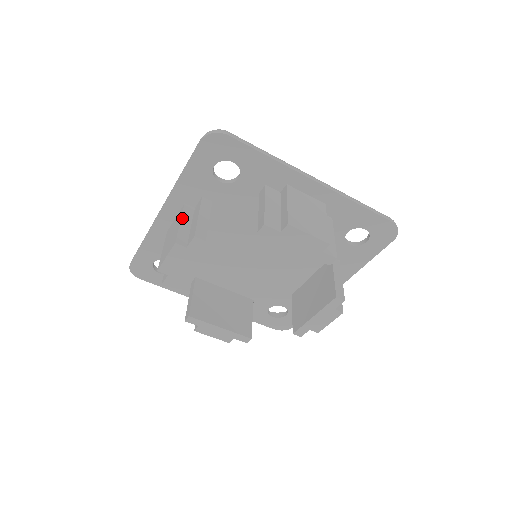
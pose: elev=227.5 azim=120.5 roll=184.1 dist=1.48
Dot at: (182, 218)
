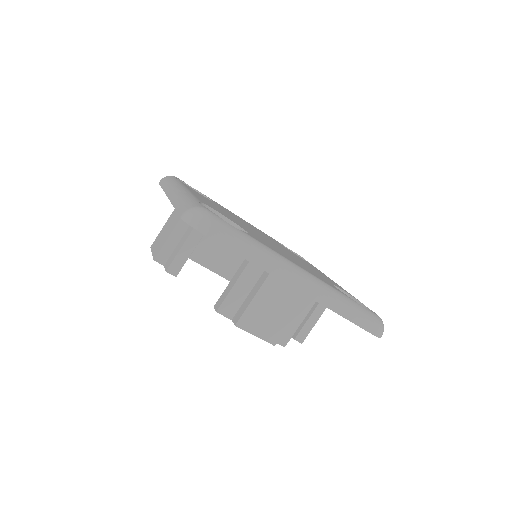
Dot at: (174, 230)
